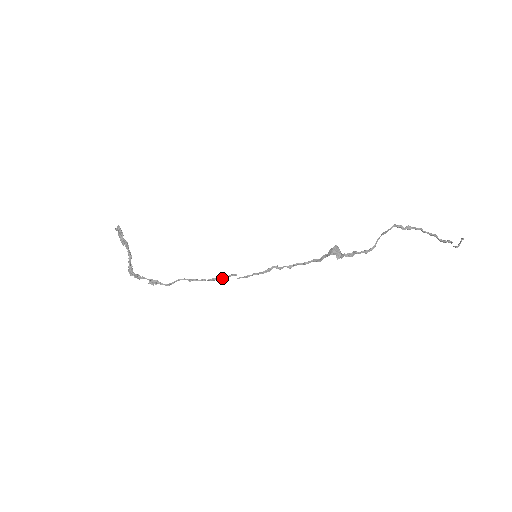
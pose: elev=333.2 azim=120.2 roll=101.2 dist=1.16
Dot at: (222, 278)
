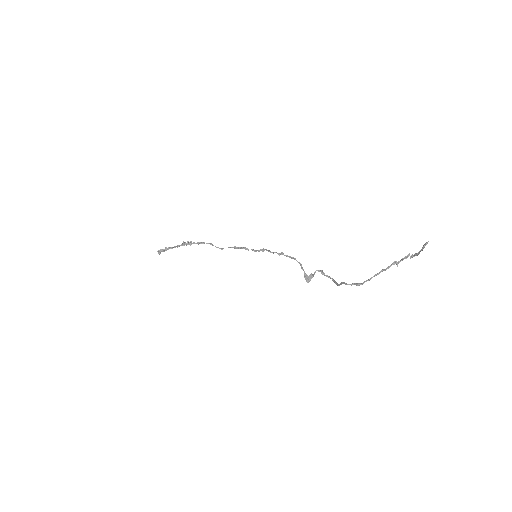
Dot at: (241, 248)
